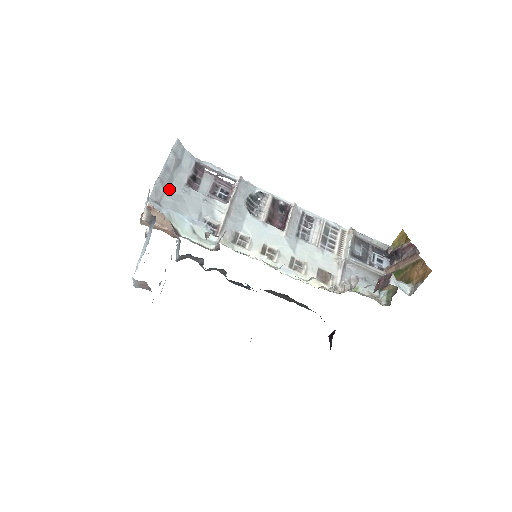
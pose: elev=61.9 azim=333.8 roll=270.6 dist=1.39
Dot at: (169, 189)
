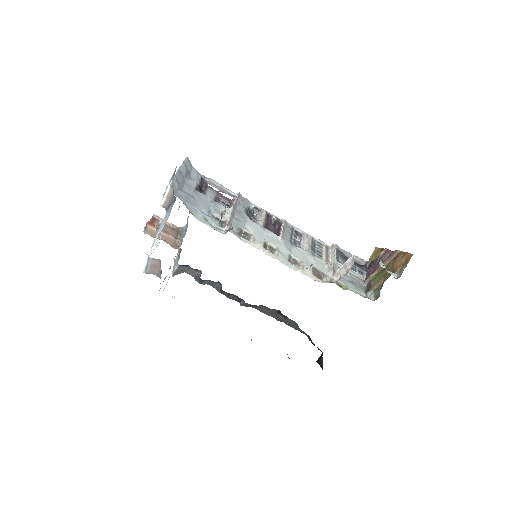
Dot at: (182, 188)
